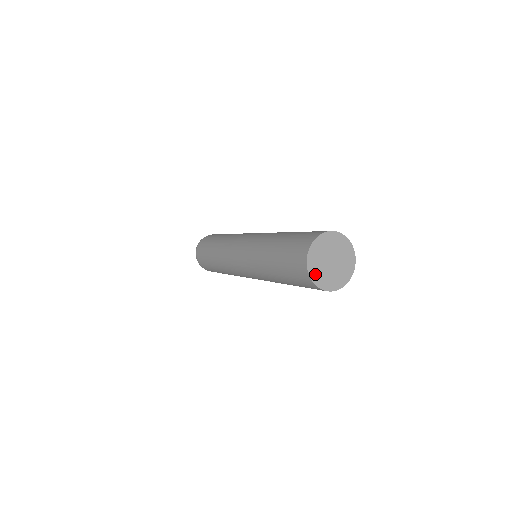
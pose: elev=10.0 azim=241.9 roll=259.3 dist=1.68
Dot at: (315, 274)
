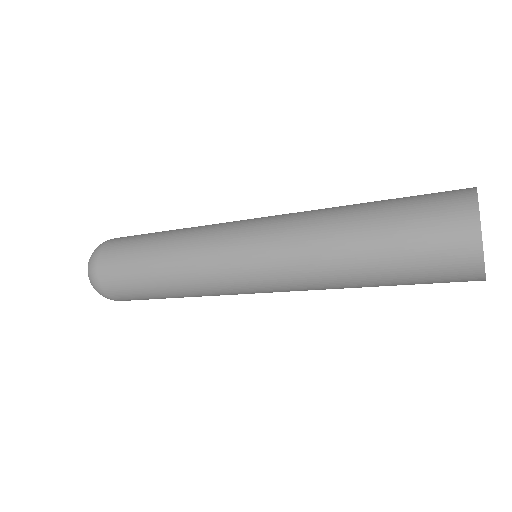
Dot at: occluded
